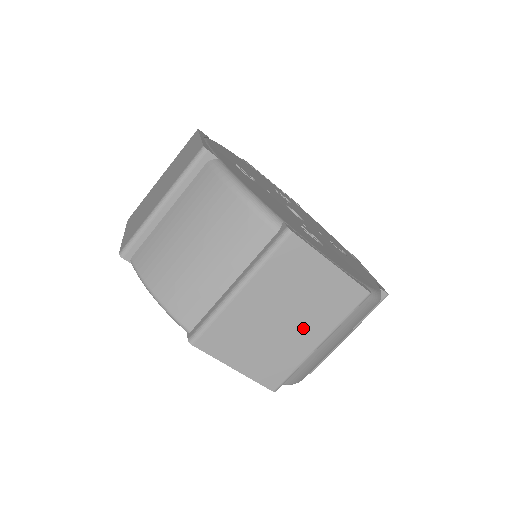
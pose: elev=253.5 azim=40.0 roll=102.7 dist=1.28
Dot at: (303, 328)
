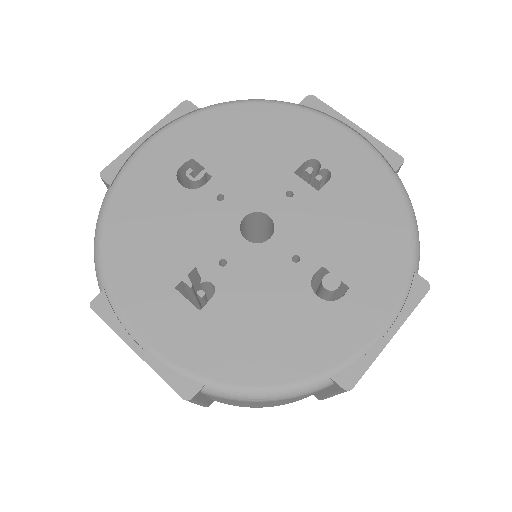
Dot at: occluded
